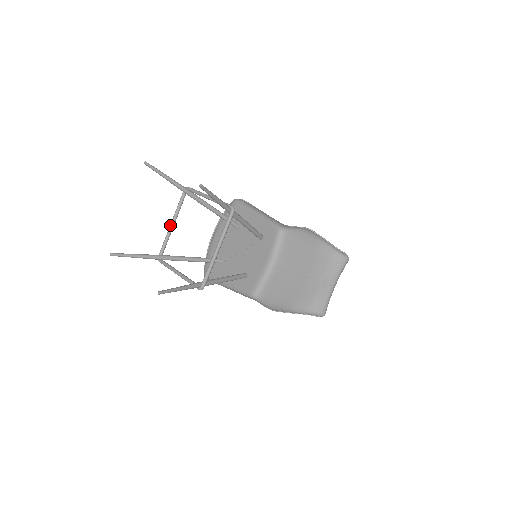
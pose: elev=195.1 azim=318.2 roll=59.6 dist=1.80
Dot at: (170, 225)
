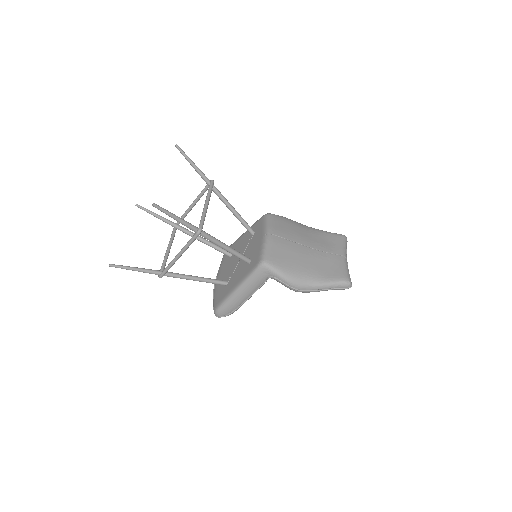
Dot at: (166, 251)
